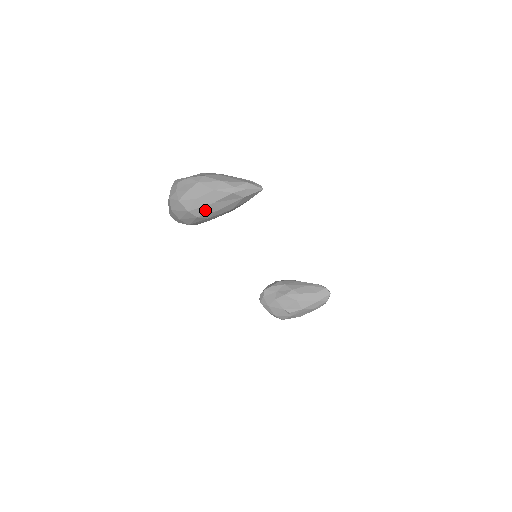
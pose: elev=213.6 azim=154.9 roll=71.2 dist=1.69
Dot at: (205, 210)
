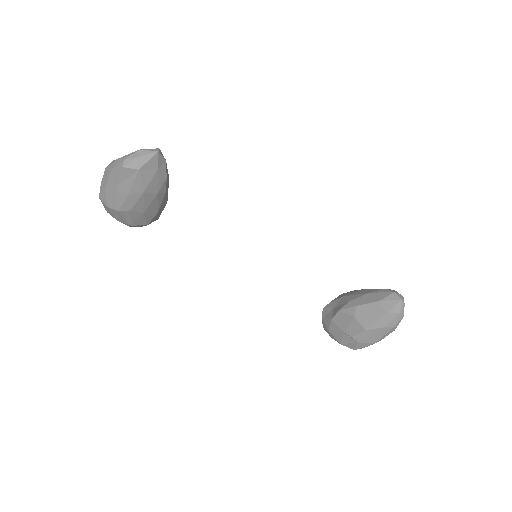
Dot at: (117, 199)
